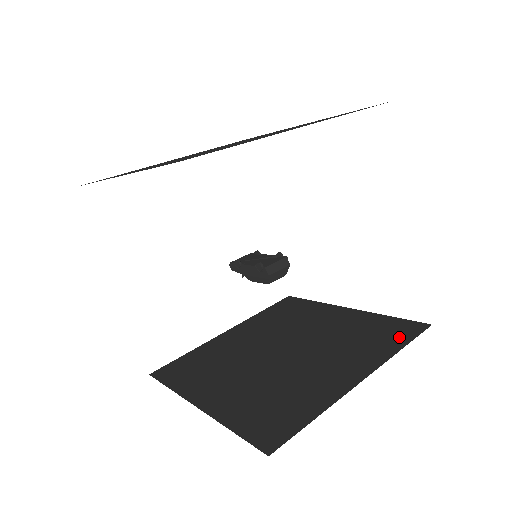
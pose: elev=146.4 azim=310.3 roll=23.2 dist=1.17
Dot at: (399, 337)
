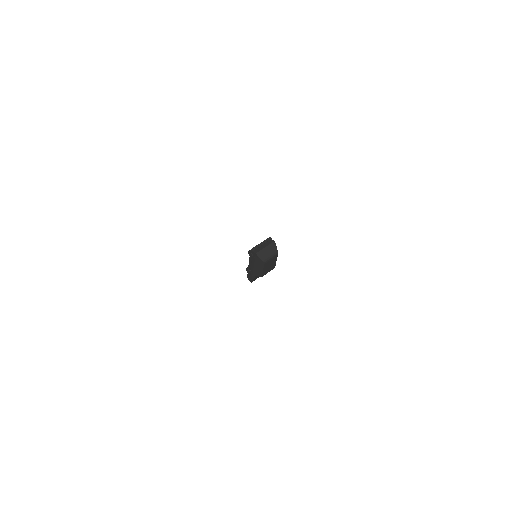
Dot at: occluded
